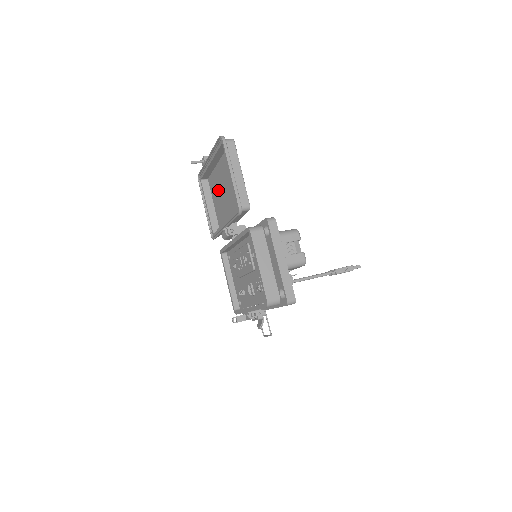
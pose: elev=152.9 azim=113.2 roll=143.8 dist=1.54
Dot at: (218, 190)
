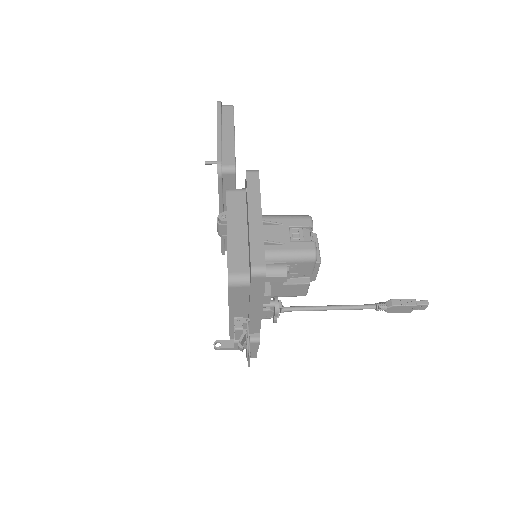
Dot at: occluded
